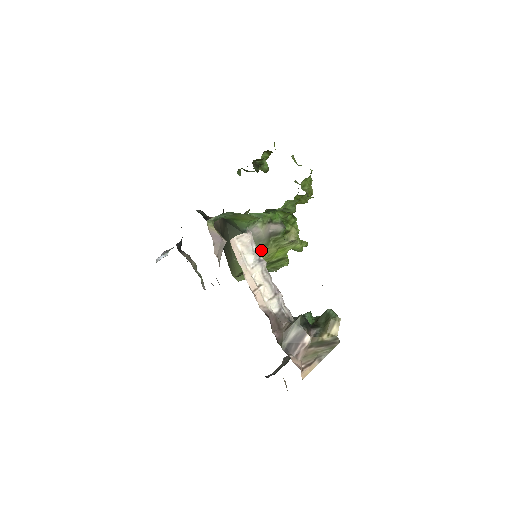
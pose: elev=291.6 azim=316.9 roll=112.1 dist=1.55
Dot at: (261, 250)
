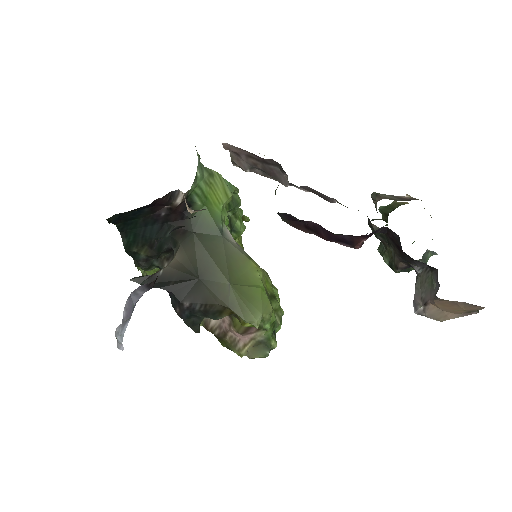
Dot at: (252, 263)
